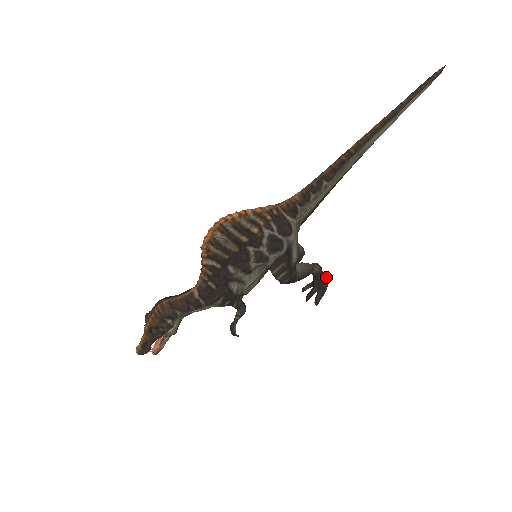
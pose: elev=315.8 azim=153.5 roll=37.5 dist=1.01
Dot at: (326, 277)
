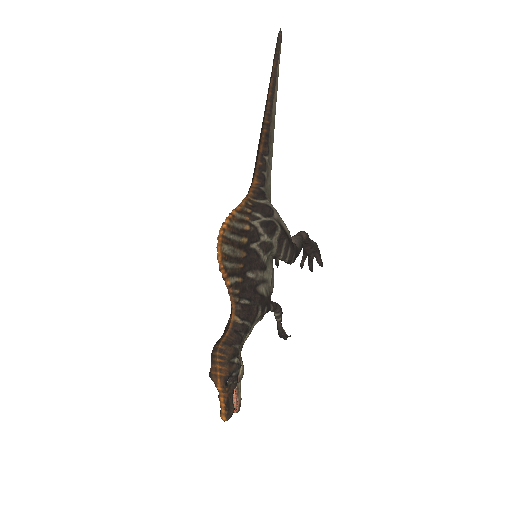
Dot at: (312, 240)
